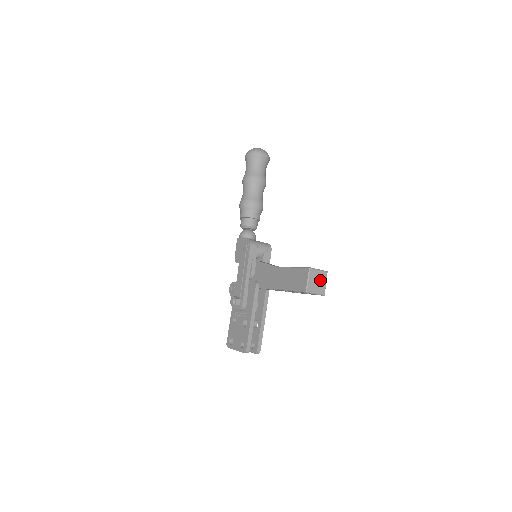
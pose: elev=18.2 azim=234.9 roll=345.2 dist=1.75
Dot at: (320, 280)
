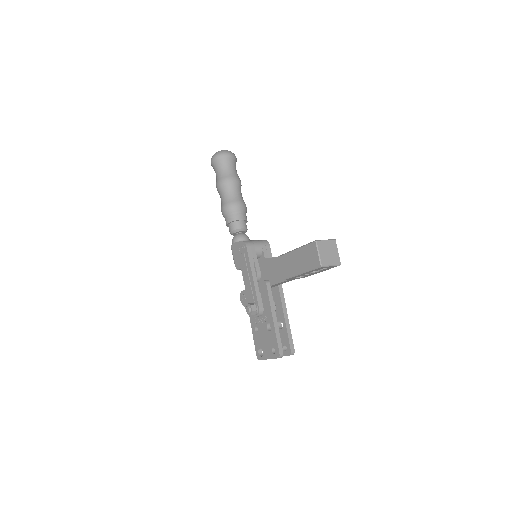
Dot at: (331, 250)
